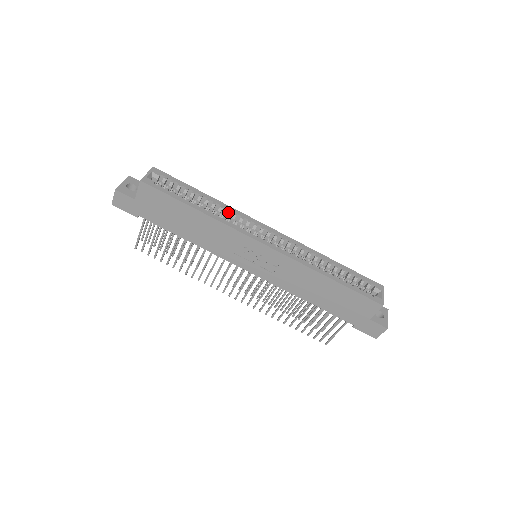
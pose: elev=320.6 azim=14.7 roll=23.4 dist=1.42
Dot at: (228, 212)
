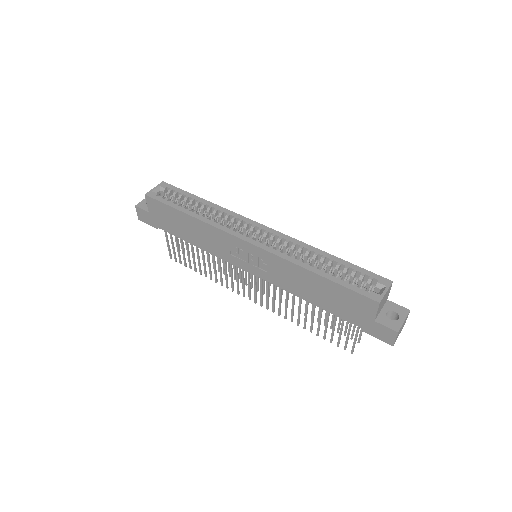
Dot at: (221, 214)
